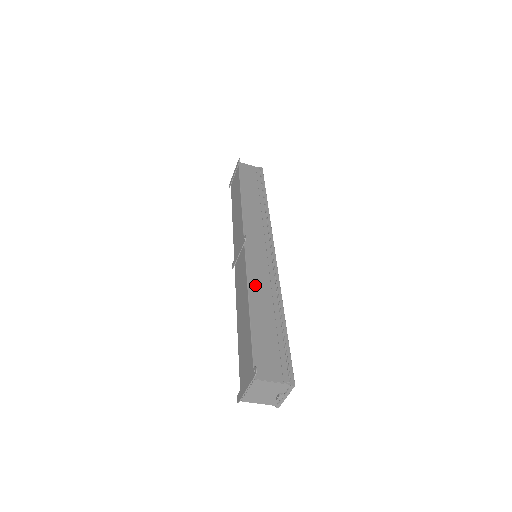
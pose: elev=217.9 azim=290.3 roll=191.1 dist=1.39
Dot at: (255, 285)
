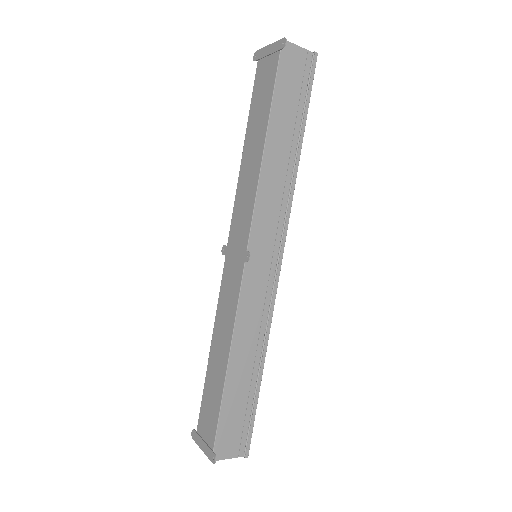
Dot at: (241, 335)
